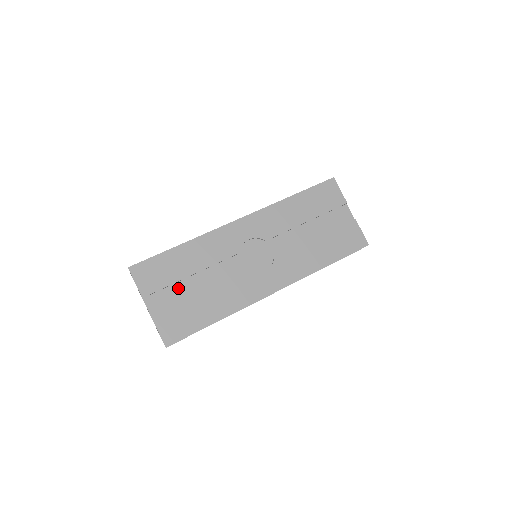
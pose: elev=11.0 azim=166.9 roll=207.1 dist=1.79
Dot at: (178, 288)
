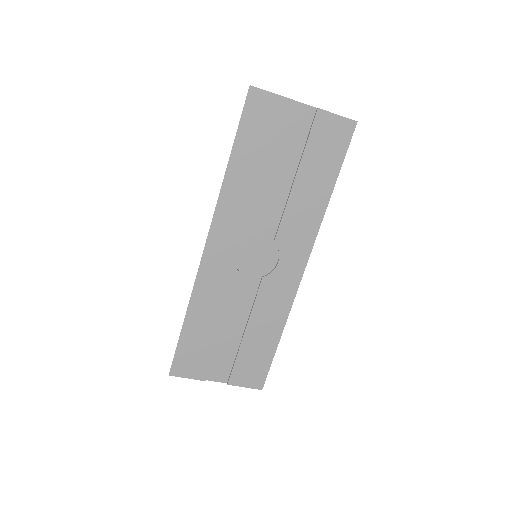
Dot at: (222, 347)
